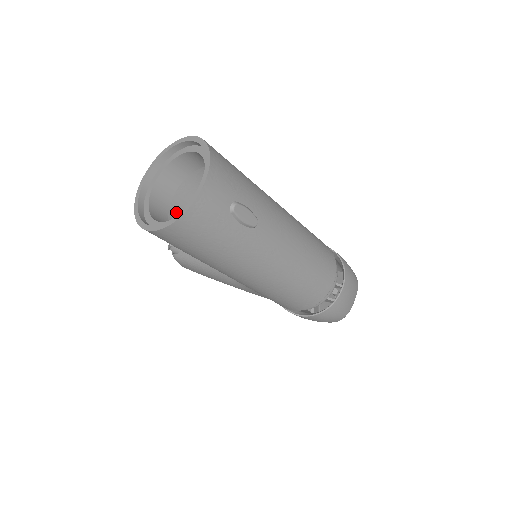
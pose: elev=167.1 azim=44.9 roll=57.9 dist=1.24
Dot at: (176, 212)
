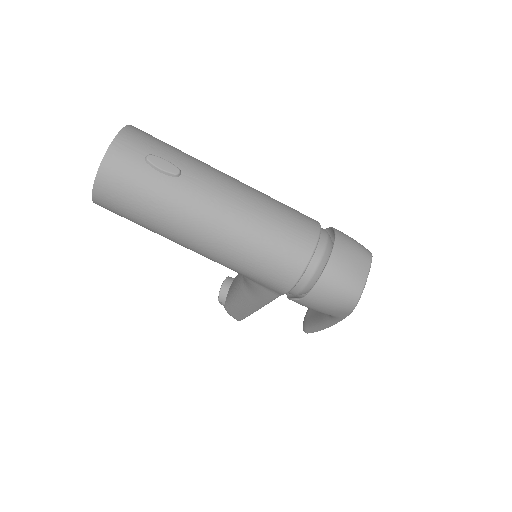
Dot at: occluded
